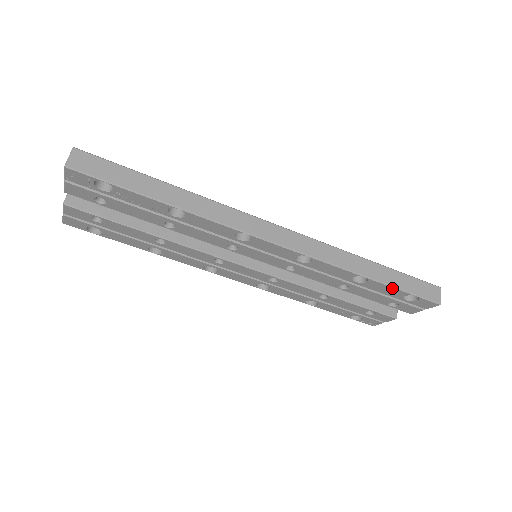
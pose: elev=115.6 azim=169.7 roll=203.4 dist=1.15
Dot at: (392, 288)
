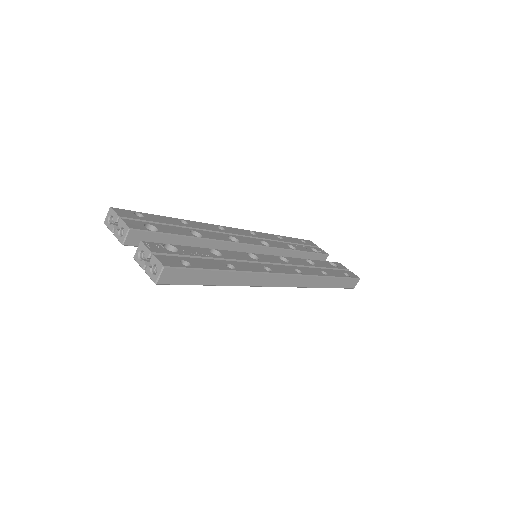
Dot at: (333, 287)
